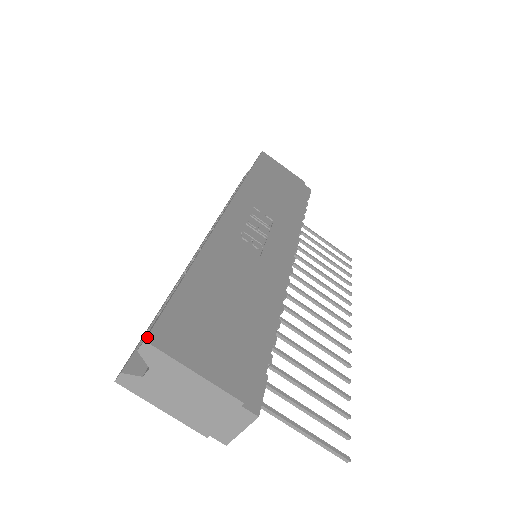
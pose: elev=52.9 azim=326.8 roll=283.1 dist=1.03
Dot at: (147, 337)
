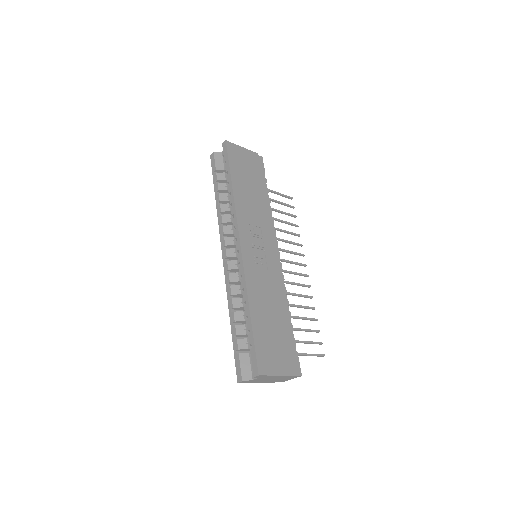
Dot at: (259, 373)
